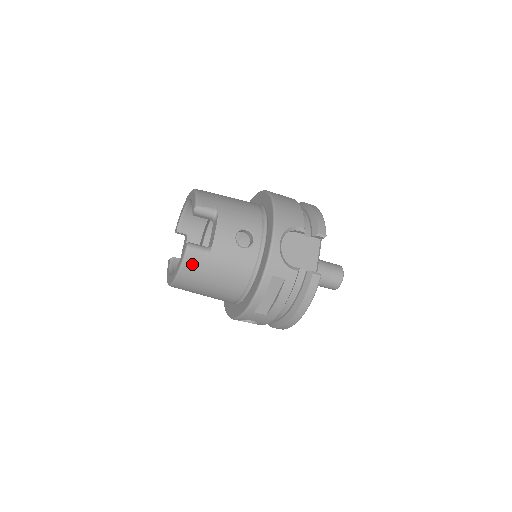
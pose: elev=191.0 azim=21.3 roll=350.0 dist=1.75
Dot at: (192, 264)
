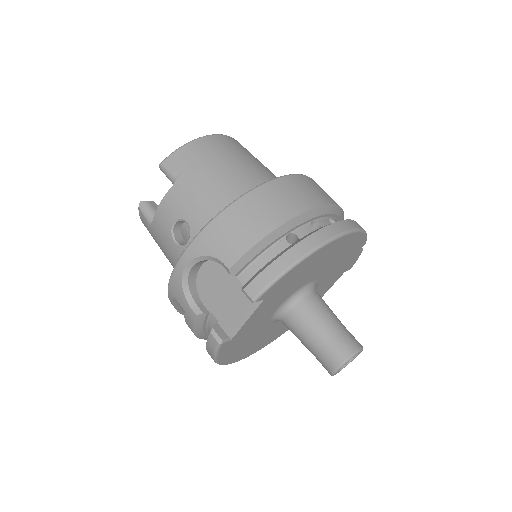
Dot at: (145, 225)
